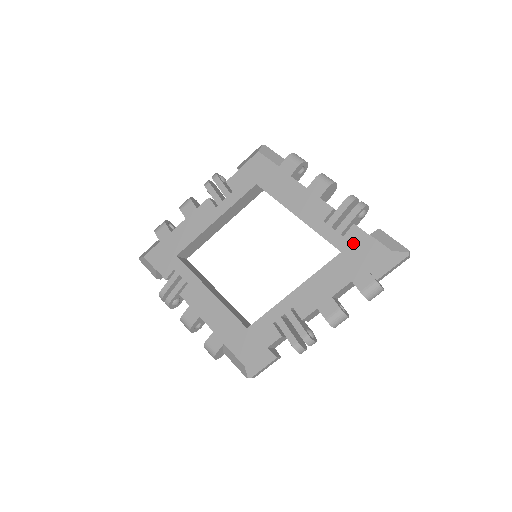
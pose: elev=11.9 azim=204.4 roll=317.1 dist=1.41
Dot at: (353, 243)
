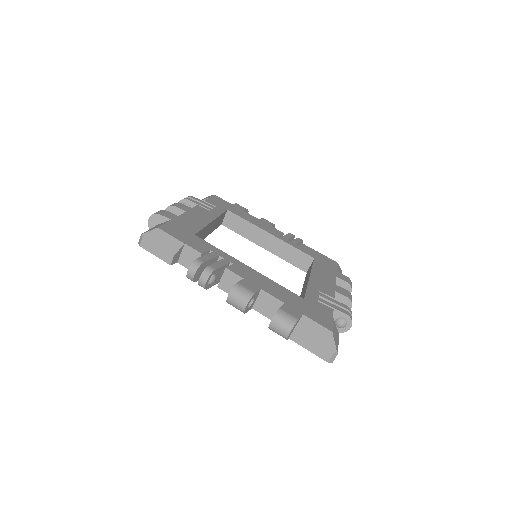
Dot at: (318, 307)
